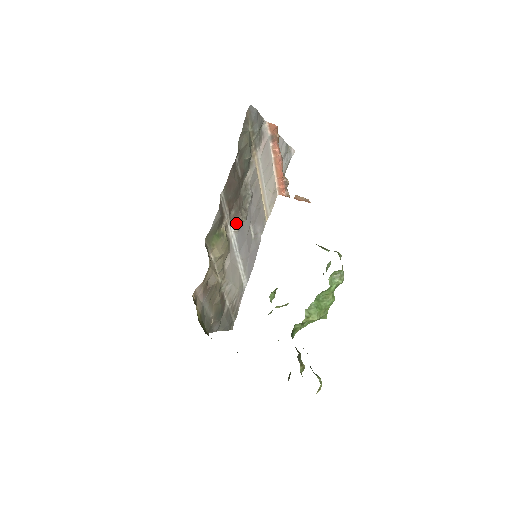
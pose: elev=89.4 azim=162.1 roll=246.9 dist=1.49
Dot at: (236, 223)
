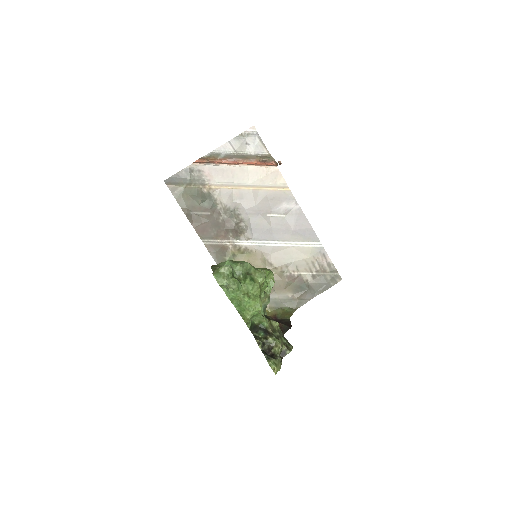
Dot at: (241, 236)
